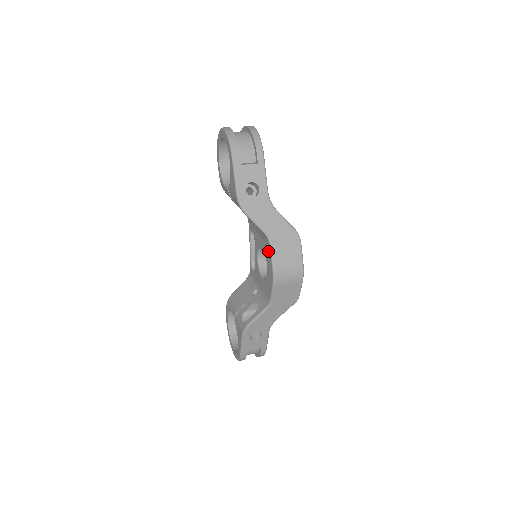
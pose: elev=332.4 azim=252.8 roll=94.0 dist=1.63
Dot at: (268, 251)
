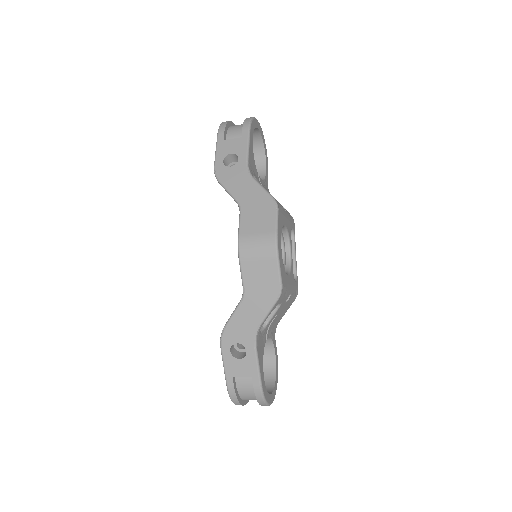
Dot at: occluded
